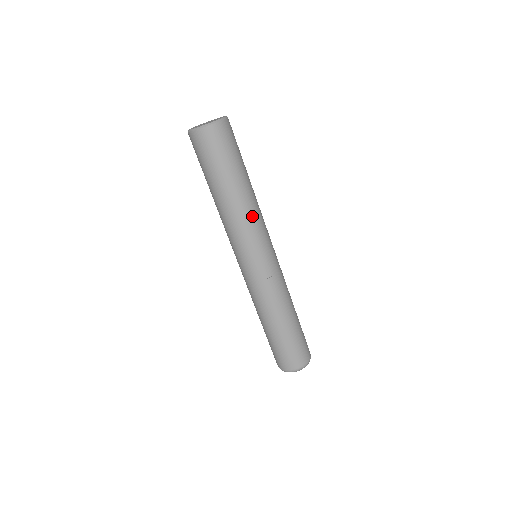
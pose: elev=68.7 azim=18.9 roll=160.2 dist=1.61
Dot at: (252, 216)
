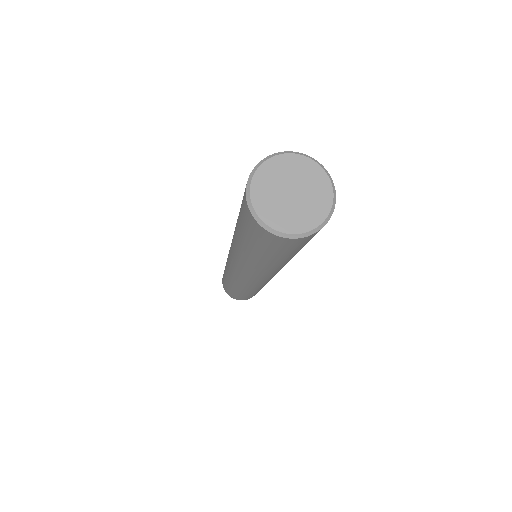
Dot at: (280, 268)
